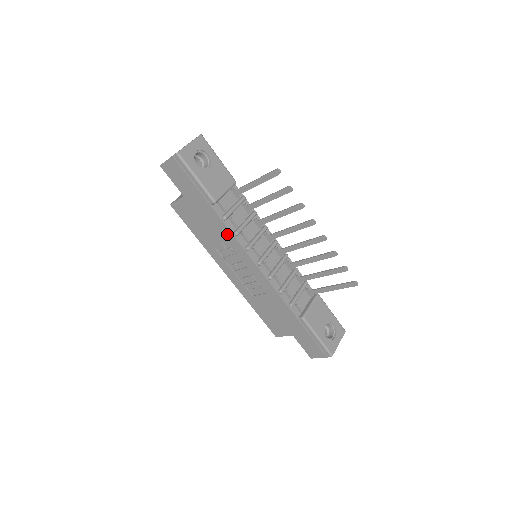
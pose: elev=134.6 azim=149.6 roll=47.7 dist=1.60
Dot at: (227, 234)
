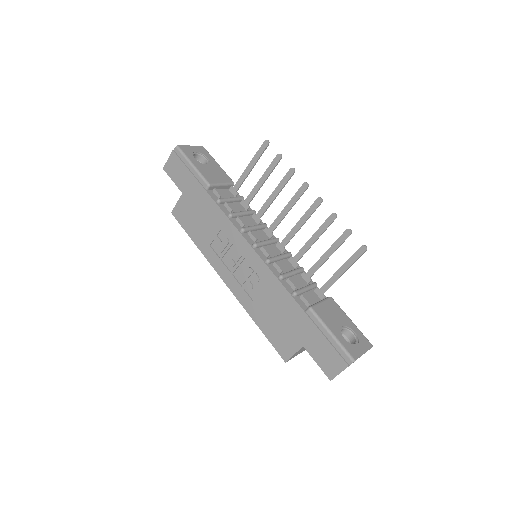
Dot at: (221, 219)
